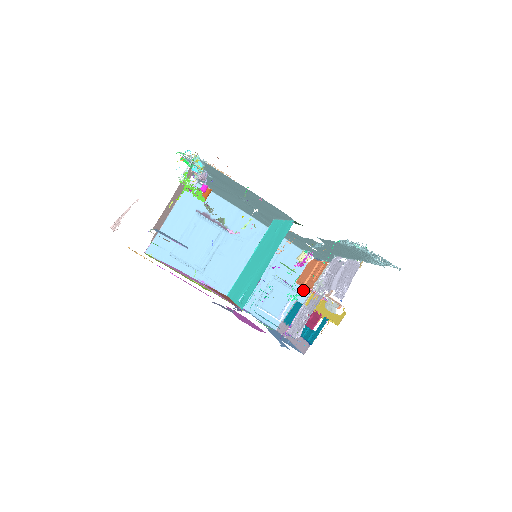
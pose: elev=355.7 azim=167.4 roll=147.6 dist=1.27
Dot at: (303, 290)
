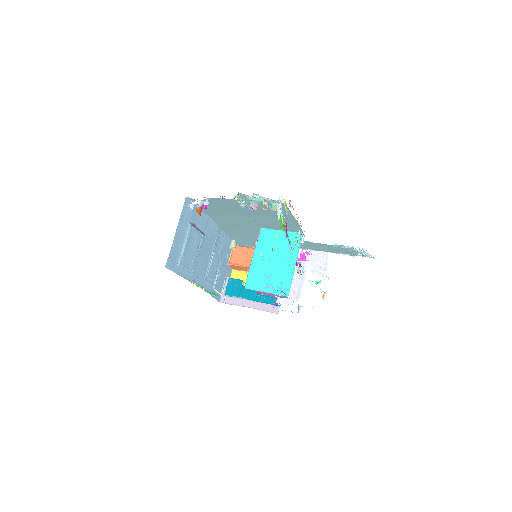
Dot at: (230, 269)
